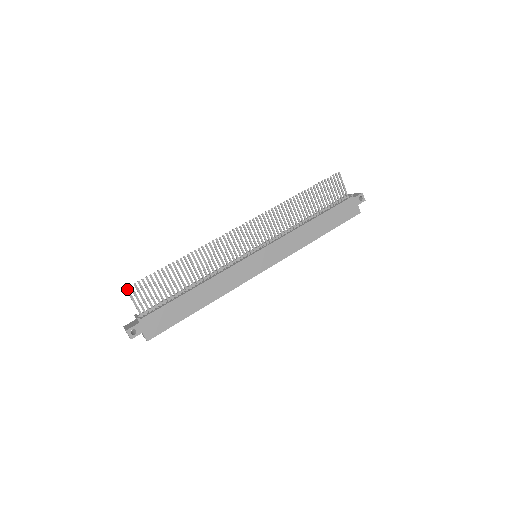
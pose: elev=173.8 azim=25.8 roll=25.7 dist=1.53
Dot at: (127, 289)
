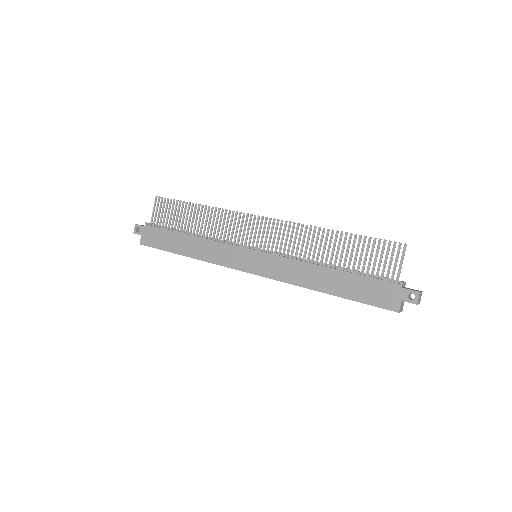
Dot at: (156, 197)
